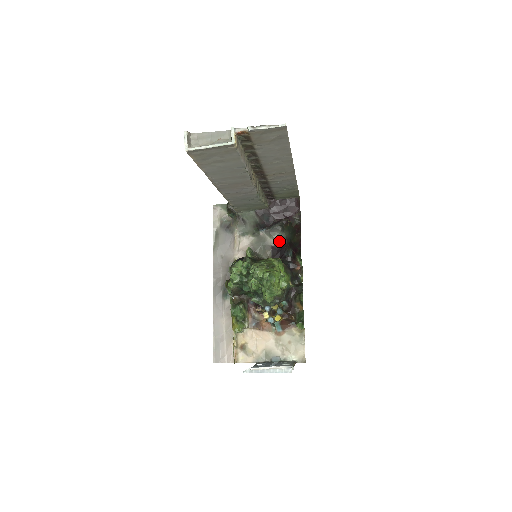
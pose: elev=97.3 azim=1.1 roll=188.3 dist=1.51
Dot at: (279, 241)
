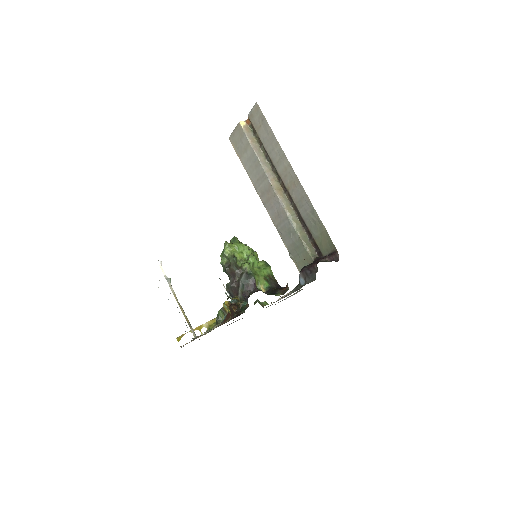
Dot at: (302, 286)
